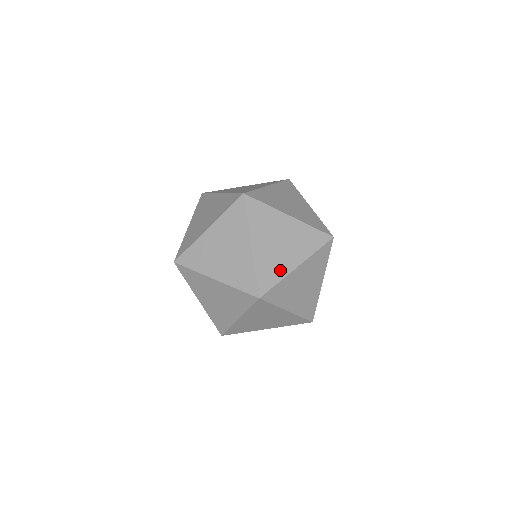
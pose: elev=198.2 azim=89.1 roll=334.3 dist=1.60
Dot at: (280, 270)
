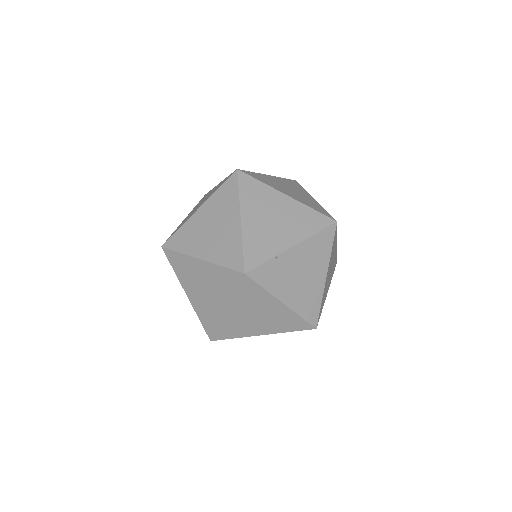
Dot at: (272, 247)
